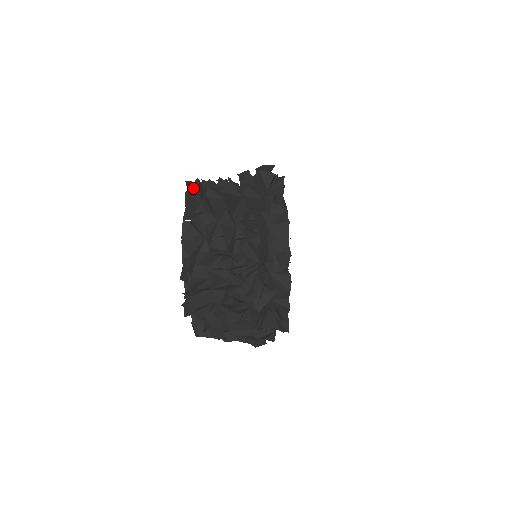
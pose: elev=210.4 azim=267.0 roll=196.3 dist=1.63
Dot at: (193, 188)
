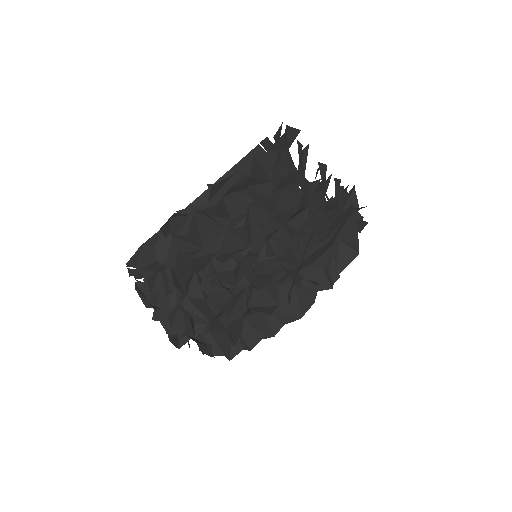
Dot at: (293, 131)
